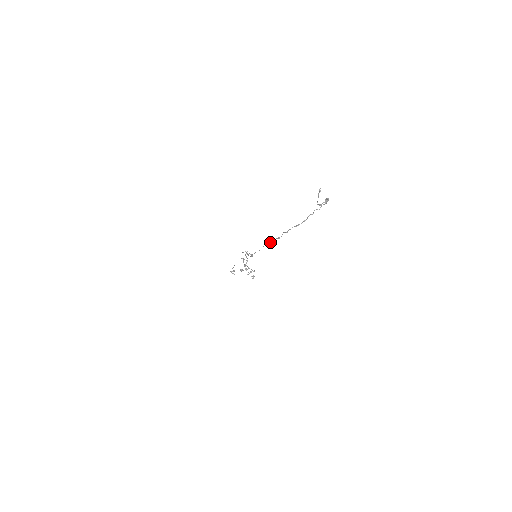
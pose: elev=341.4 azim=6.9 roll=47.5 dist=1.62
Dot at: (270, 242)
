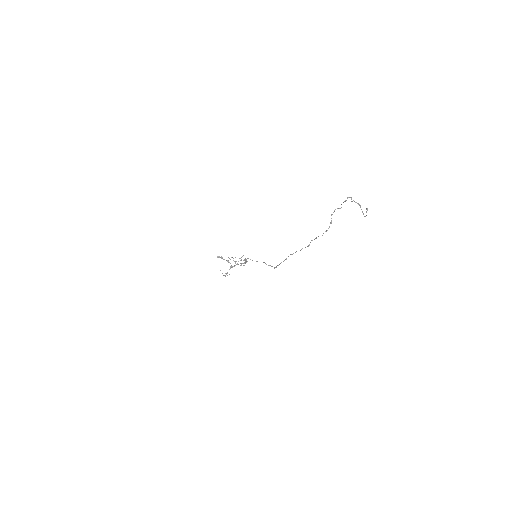
Dot at: occluded
